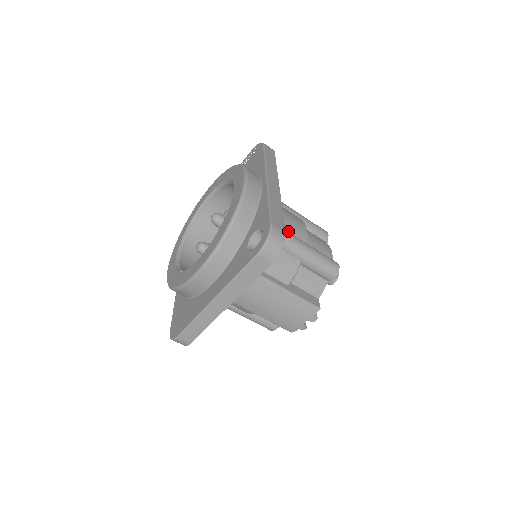
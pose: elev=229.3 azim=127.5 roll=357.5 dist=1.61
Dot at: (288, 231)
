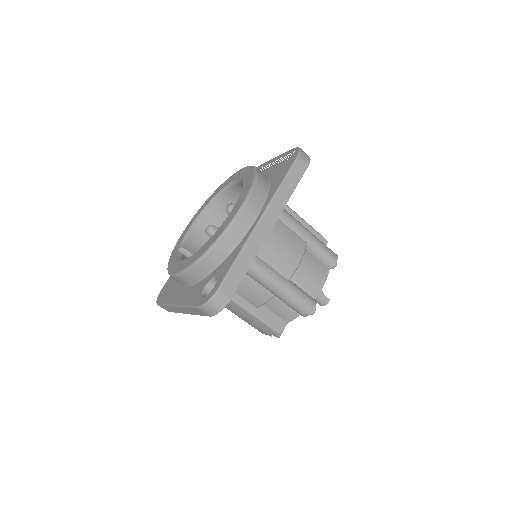
Dot at: (271, 266)
